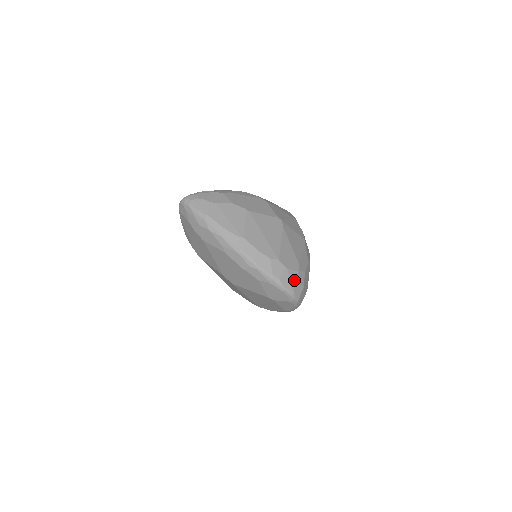
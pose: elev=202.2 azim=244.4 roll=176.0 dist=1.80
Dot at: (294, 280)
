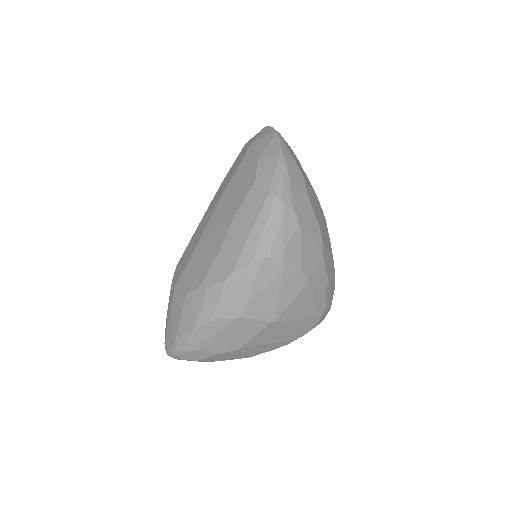
Dot at: (319, 322)
